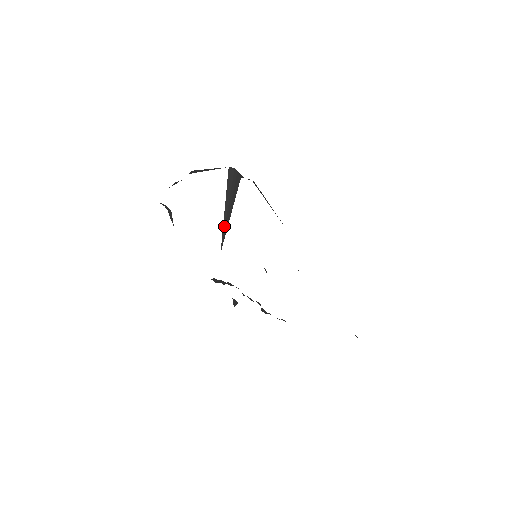
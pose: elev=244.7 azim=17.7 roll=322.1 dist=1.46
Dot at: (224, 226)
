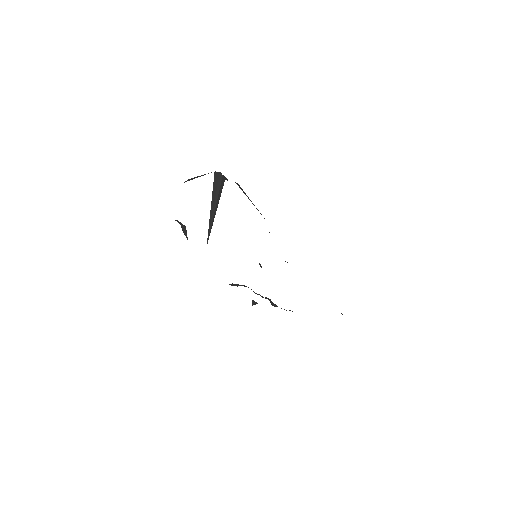
Dot at: (210, 223)
